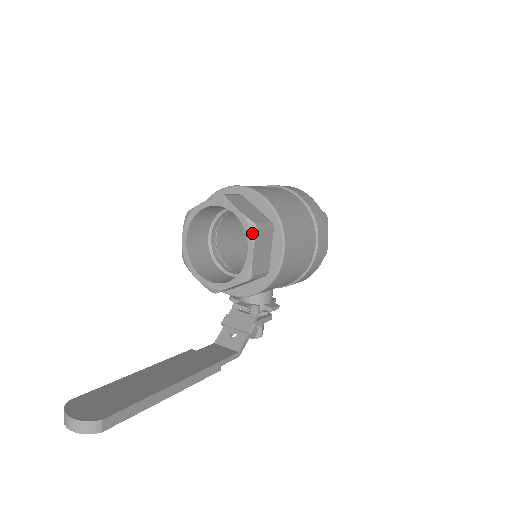
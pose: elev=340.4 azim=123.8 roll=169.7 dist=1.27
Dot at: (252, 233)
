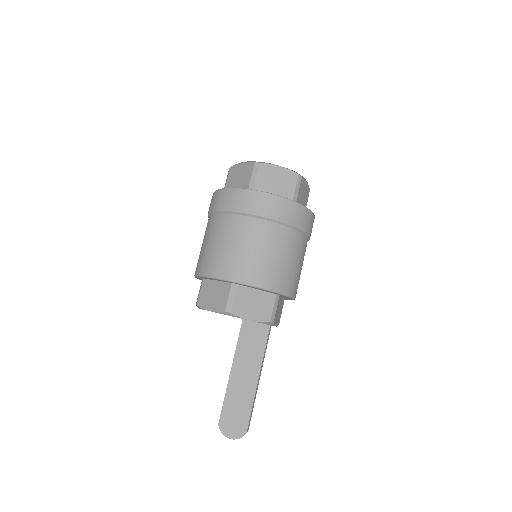
Dot at: occluded
